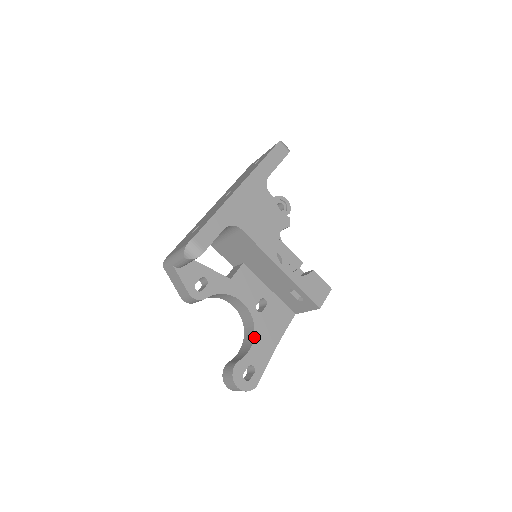
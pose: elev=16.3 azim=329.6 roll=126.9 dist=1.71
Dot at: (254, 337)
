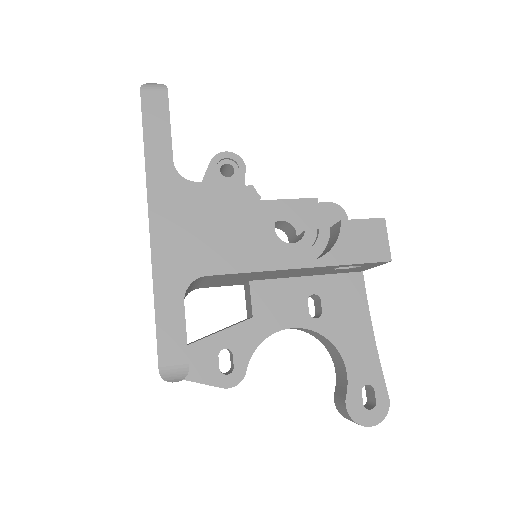
Dot at: (339, 352)
